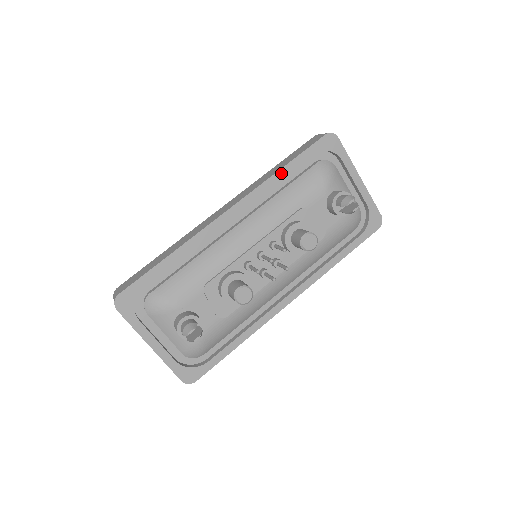
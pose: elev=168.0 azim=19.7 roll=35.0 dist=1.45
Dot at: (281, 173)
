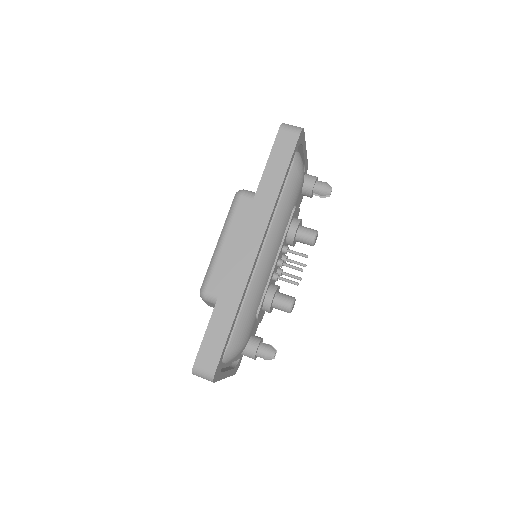
Dot at: (281, 189)
